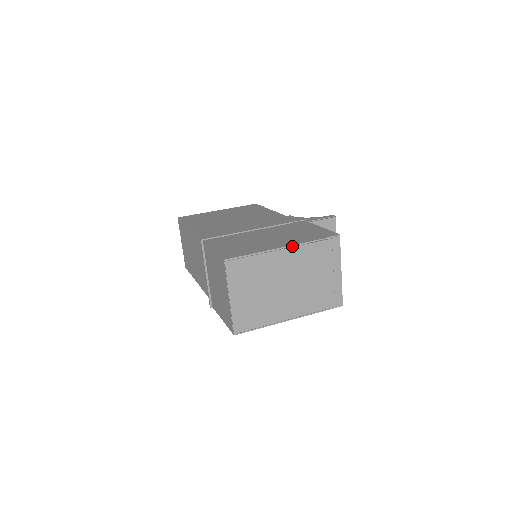
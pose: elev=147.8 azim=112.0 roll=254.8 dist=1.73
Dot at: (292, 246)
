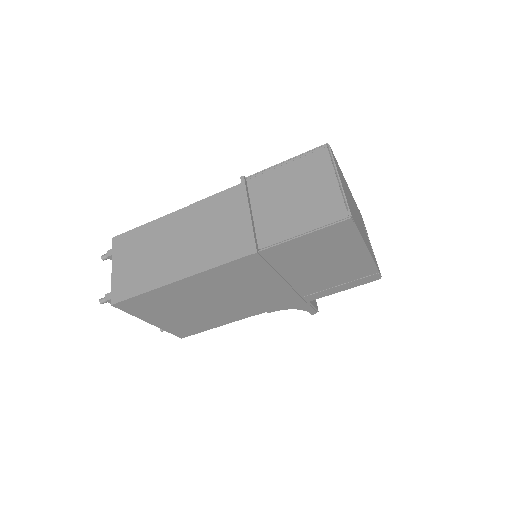
Dot at: occluded
